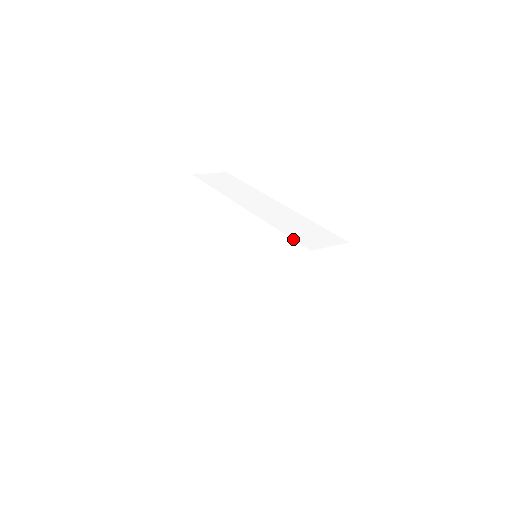
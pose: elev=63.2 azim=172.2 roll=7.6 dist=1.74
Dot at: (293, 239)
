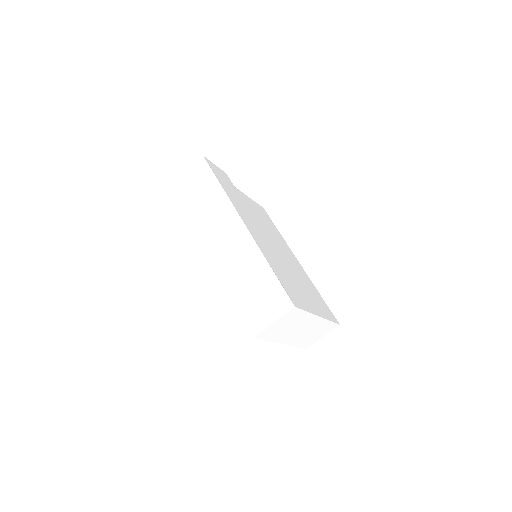
Dot at: (242, 316)
